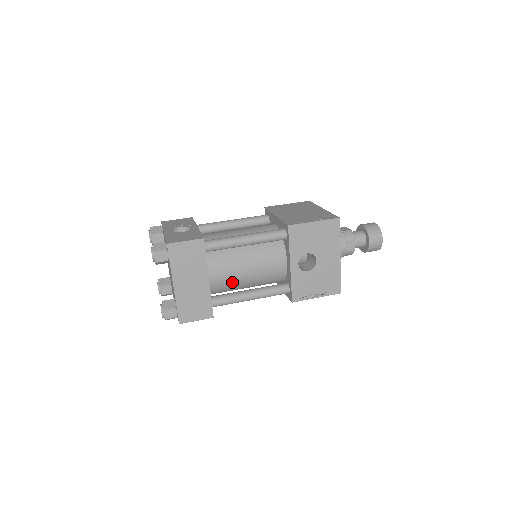
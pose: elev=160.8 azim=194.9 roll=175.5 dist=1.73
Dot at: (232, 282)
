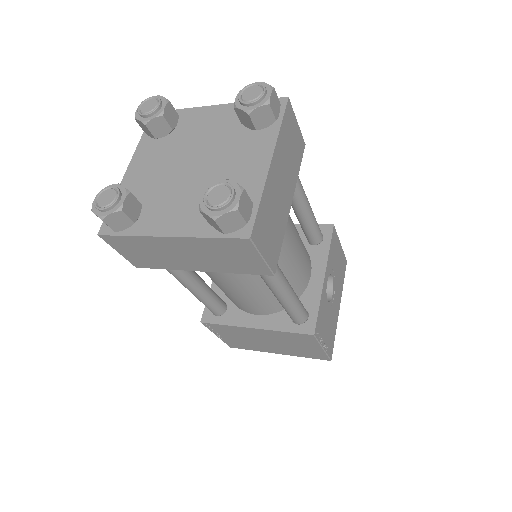
Dot at: occluded
